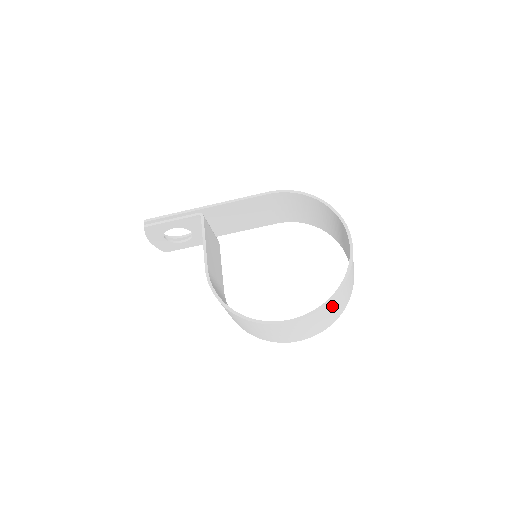
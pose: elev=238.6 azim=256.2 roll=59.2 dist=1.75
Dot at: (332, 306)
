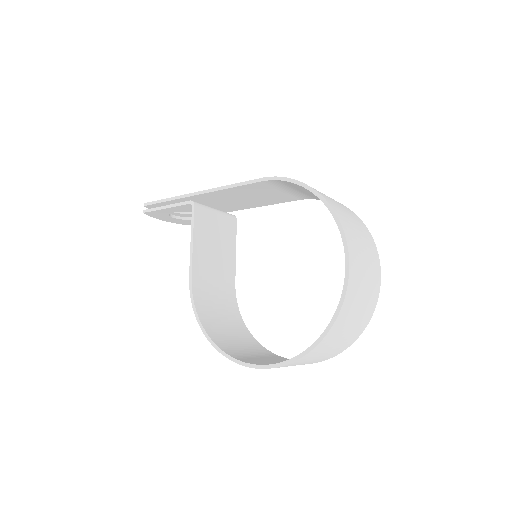
Dot at: (318, 352)
